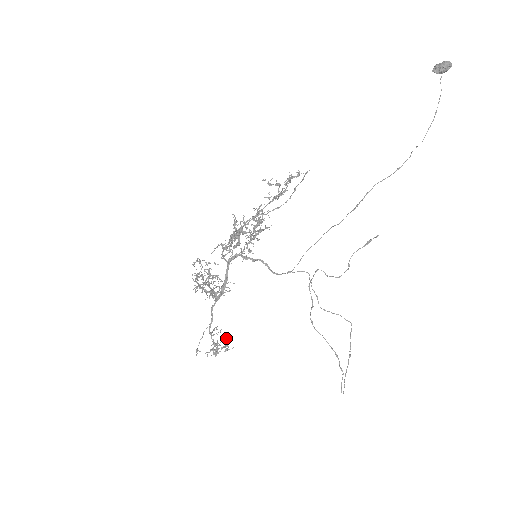
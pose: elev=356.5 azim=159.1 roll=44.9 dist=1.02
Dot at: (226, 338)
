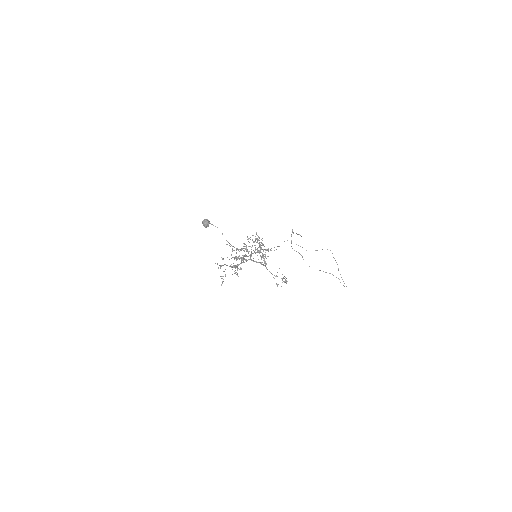
Dot at: (283, 277)
